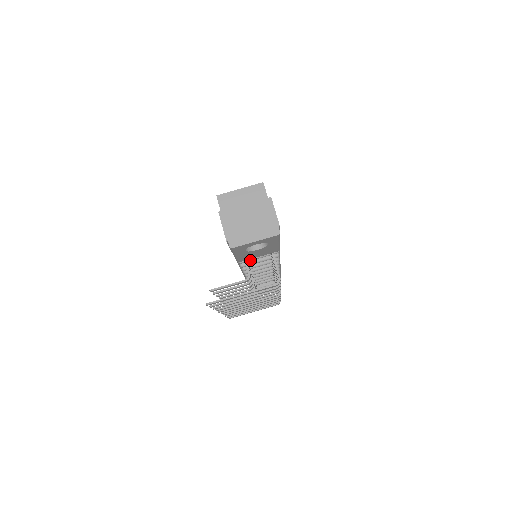
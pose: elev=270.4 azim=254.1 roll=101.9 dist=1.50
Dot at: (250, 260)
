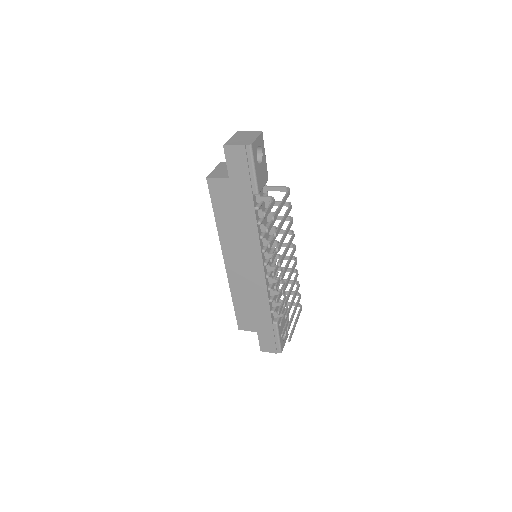
Dot at: (261, 204)
